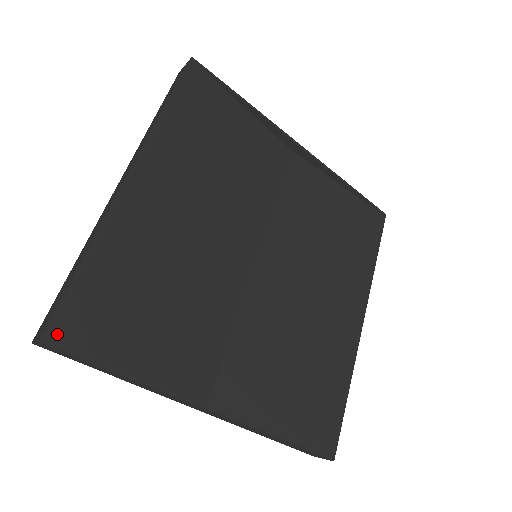
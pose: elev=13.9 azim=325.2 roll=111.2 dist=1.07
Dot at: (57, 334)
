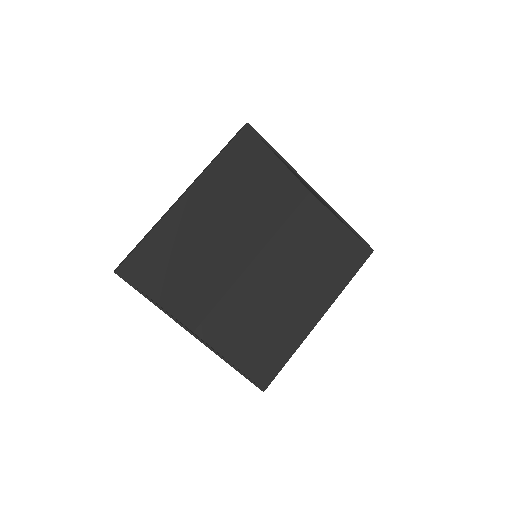
Dot at: (123, 271)
